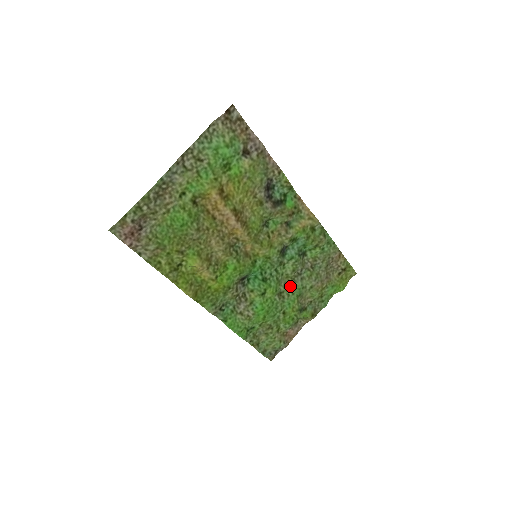
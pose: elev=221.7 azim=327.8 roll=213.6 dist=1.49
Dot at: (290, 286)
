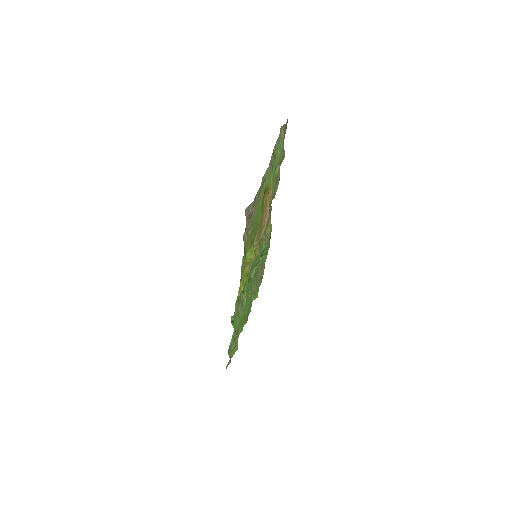
Dot at: (250, 290)
